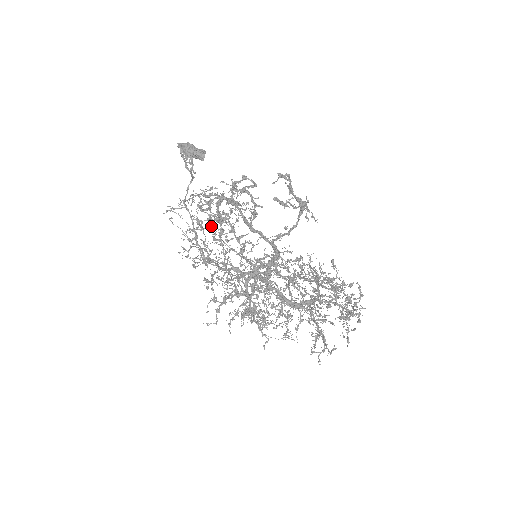
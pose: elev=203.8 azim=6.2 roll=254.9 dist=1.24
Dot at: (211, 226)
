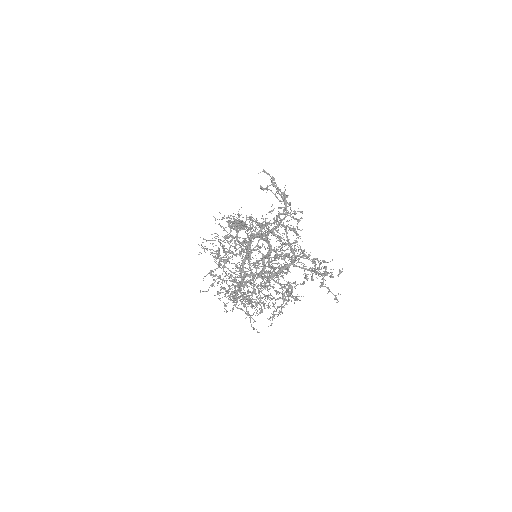
Dot at: (227, 235)
